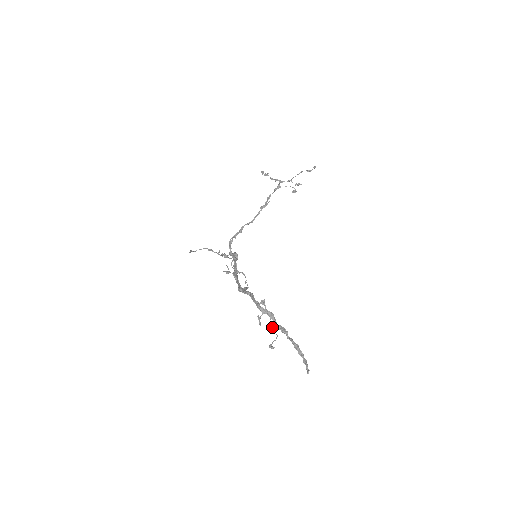
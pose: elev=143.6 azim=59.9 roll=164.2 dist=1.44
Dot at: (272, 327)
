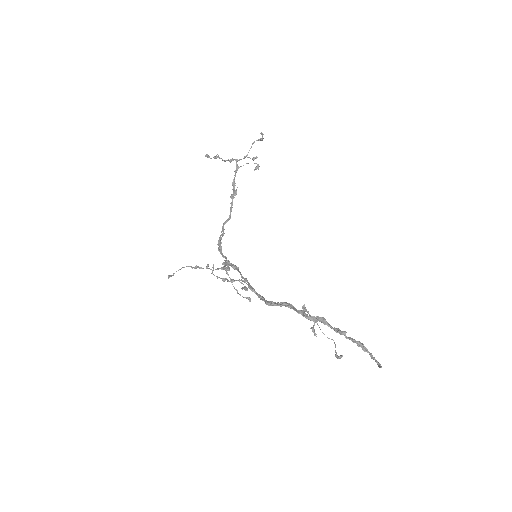
Dot at: (322, 332)
